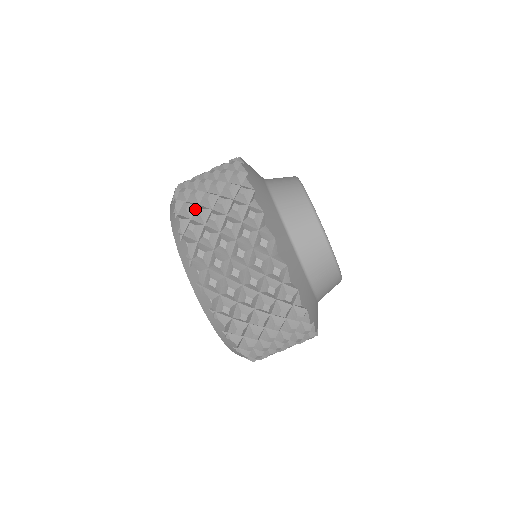
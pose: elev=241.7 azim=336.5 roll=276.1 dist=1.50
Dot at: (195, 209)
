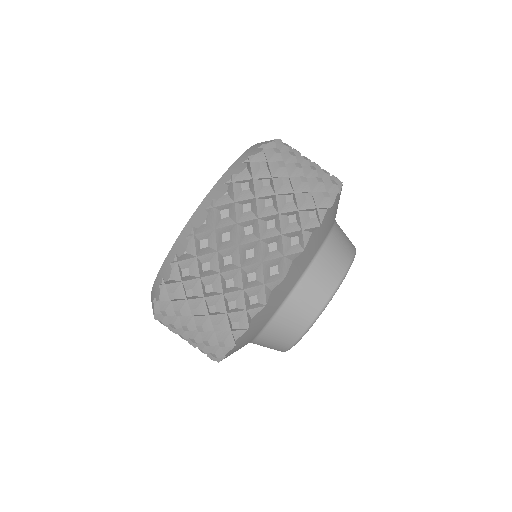
Dot at: (229, 224)
